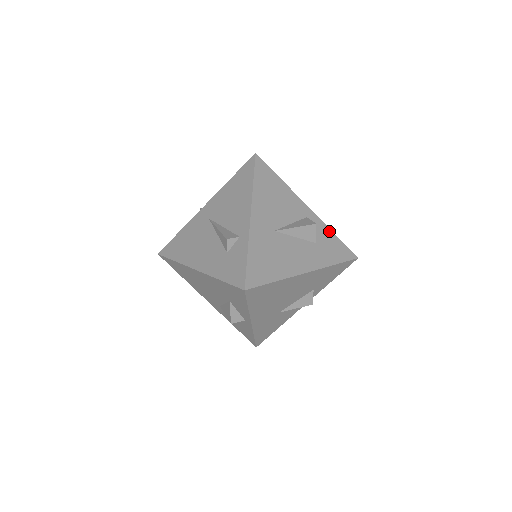
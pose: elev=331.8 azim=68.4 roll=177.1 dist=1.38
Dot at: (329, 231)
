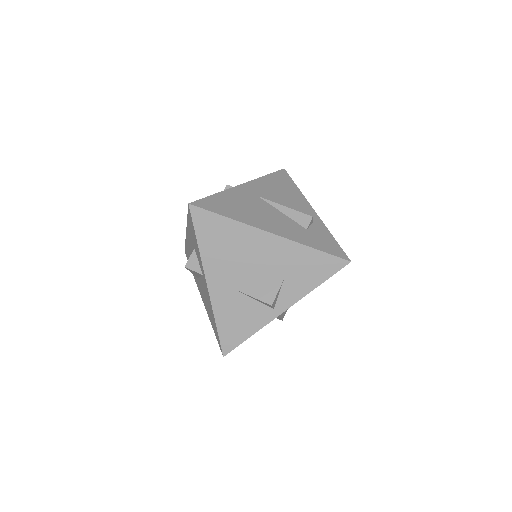
Dot at: occluded
